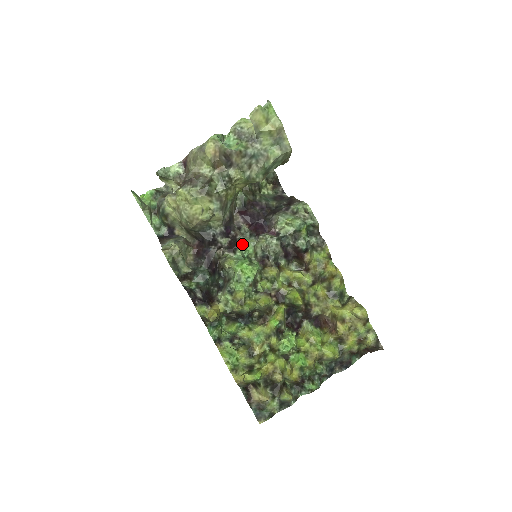
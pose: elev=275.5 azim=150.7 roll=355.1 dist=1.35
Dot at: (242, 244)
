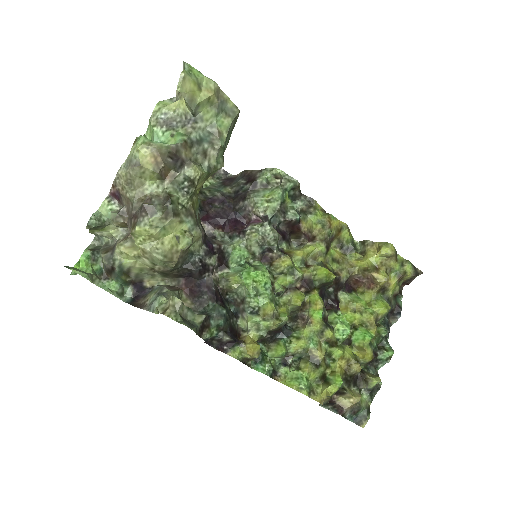
Dot at: (231, 252)
